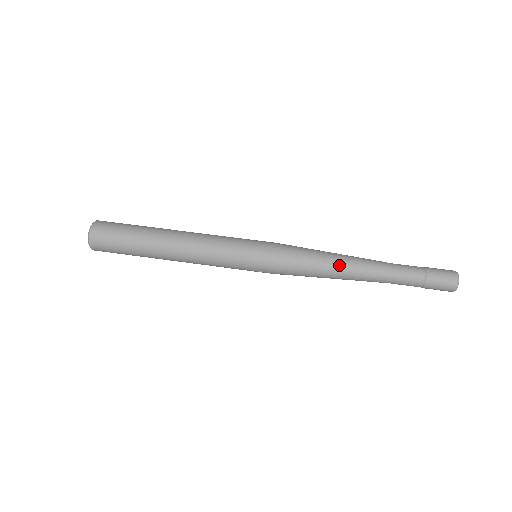
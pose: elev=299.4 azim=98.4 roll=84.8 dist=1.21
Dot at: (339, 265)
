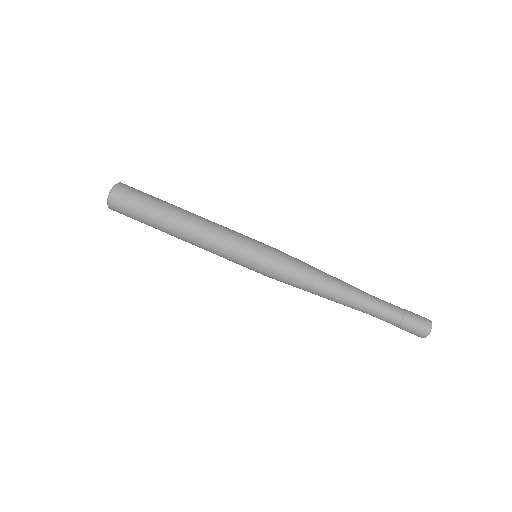
Dot at: (326, 290)
